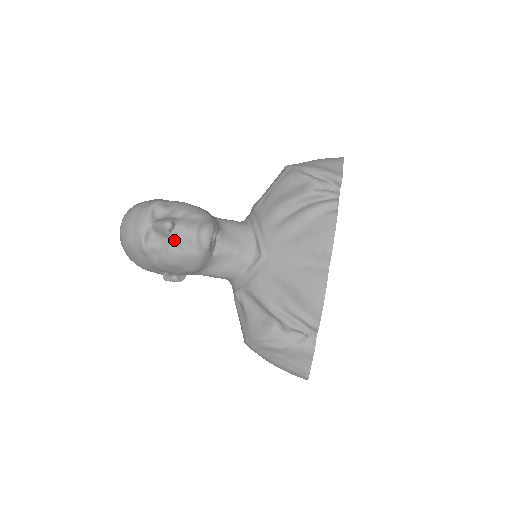
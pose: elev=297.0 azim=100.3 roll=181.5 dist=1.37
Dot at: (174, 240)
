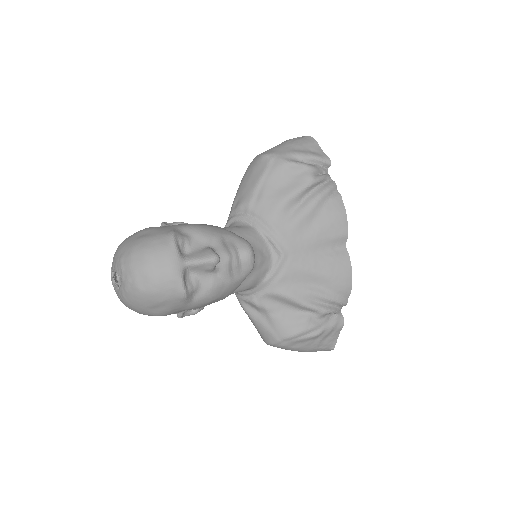
Dot at: (217, 273)
